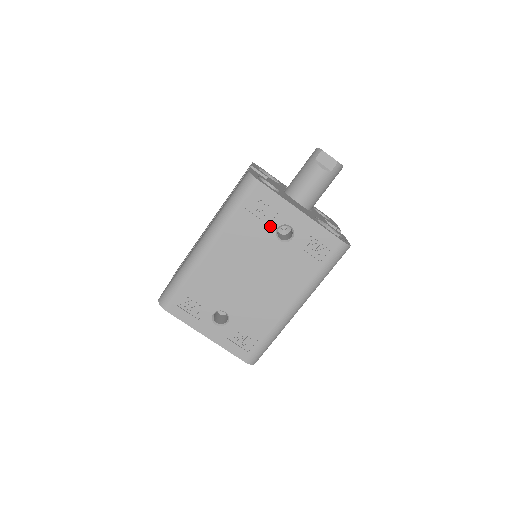
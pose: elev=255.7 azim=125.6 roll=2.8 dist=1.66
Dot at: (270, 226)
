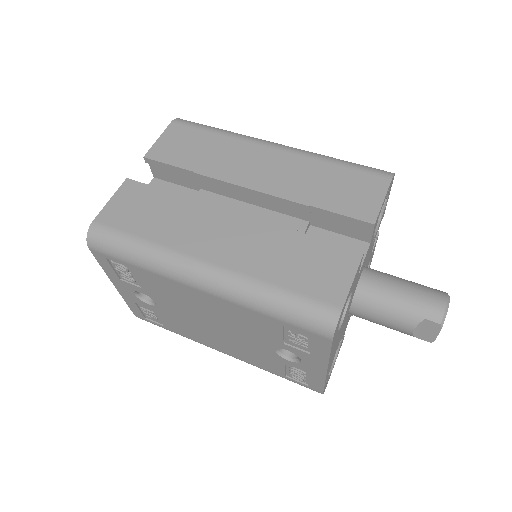
Dot at: (284, 345)
